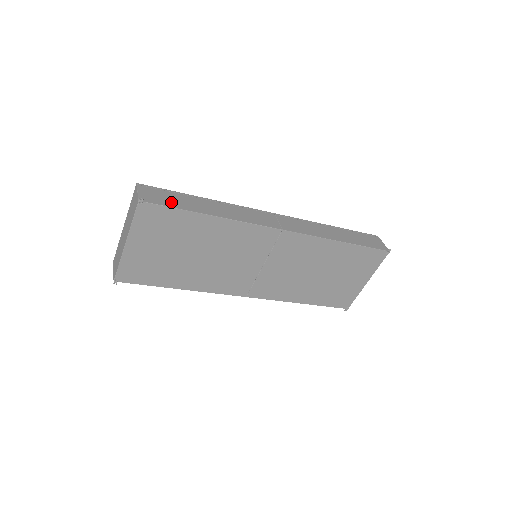
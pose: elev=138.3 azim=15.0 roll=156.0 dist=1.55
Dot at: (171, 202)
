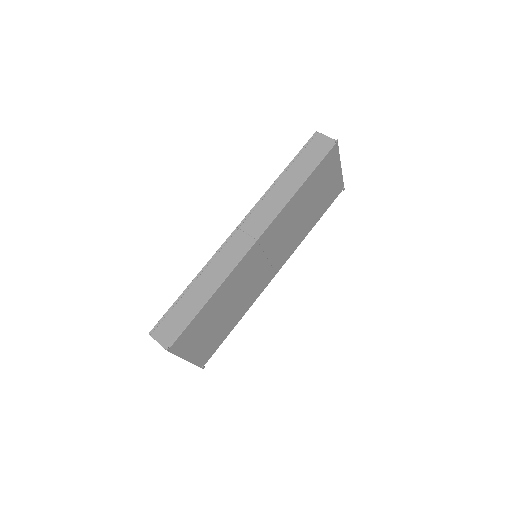
Dot at: (181, 322)
